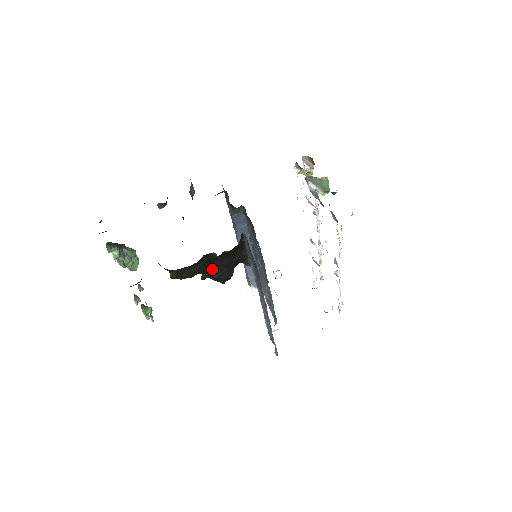
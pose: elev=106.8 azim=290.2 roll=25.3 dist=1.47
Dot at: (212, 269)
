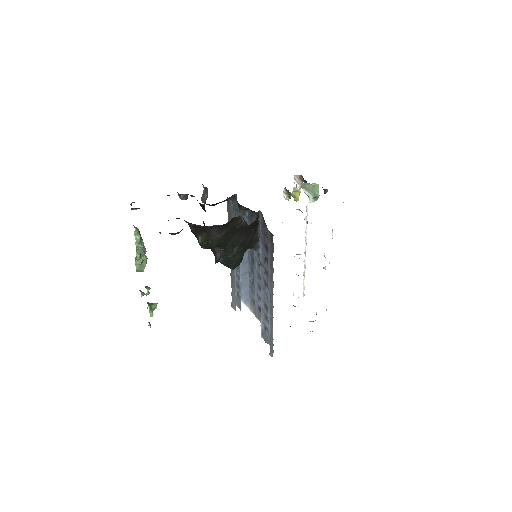
Dot at: (231, 244)
